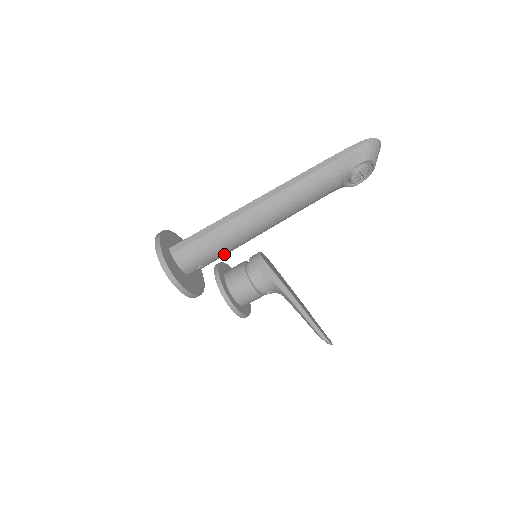
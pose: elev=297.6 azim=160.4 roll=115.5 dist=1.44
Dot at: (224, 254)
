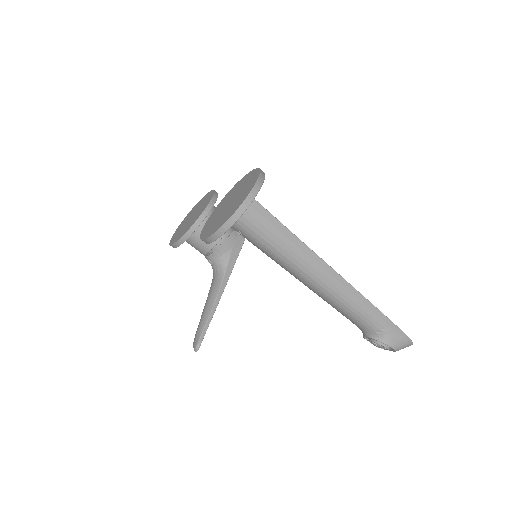
Dot at: (262, 250)
